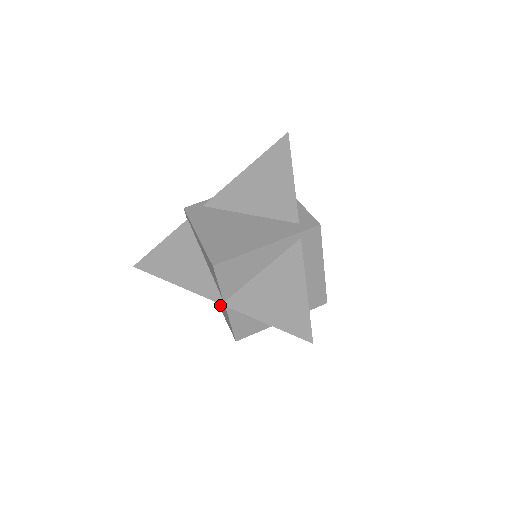
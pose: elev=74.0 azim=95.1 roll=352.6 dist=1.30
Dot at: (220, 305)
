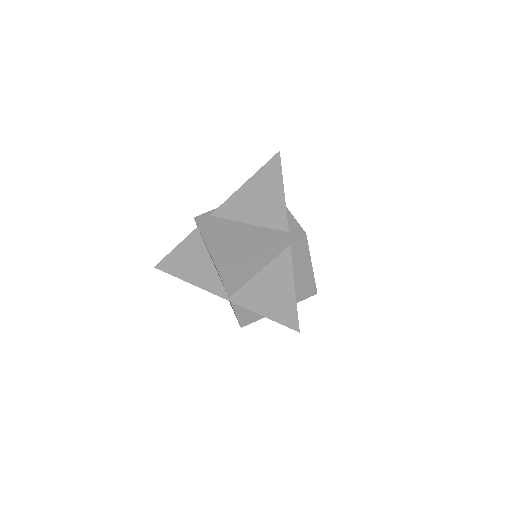
Dot at: occluded
